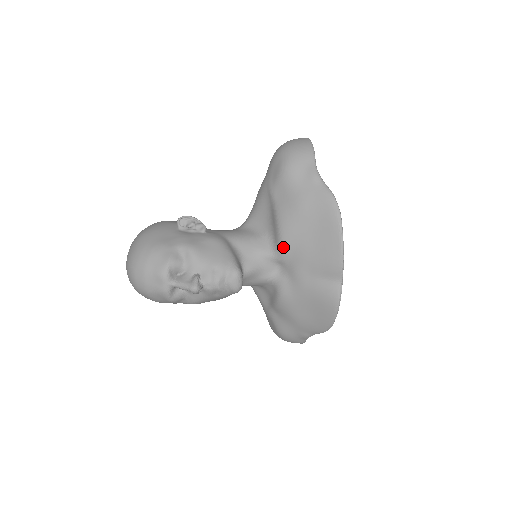
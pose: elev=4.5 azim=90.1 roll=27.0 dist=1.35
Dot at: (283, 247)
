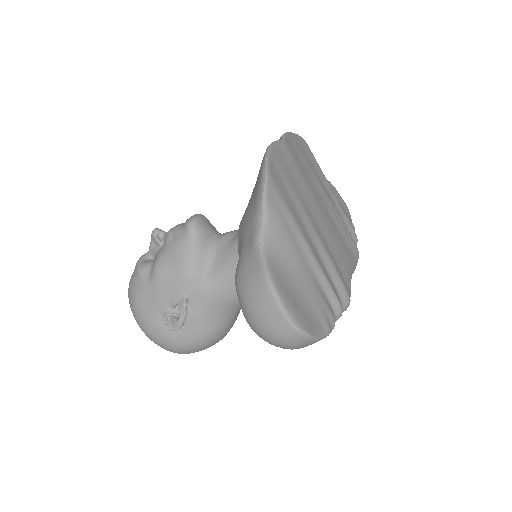
Dot at: occluded
